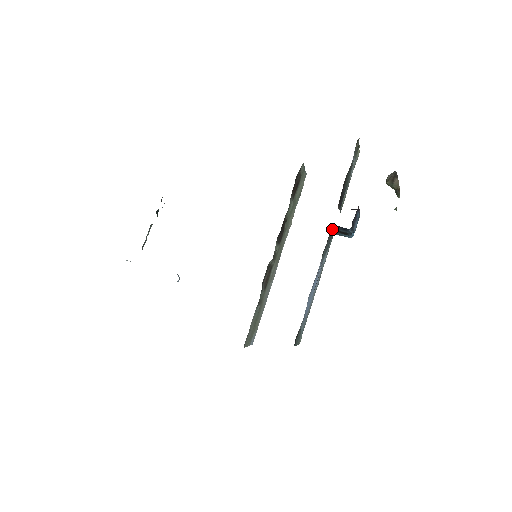
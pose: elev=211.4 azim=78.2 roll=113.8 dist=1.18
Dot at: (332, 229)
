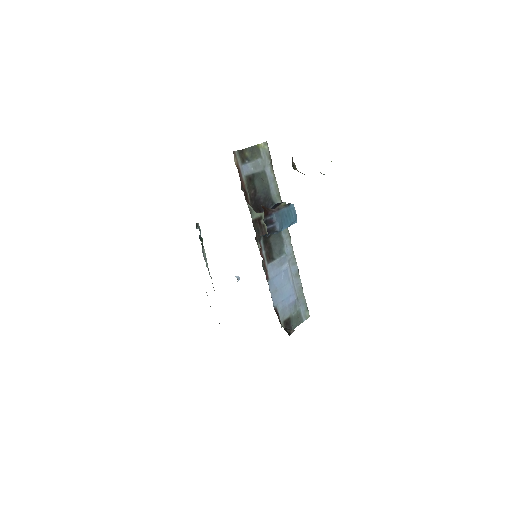
Dot at: (264, 236)
